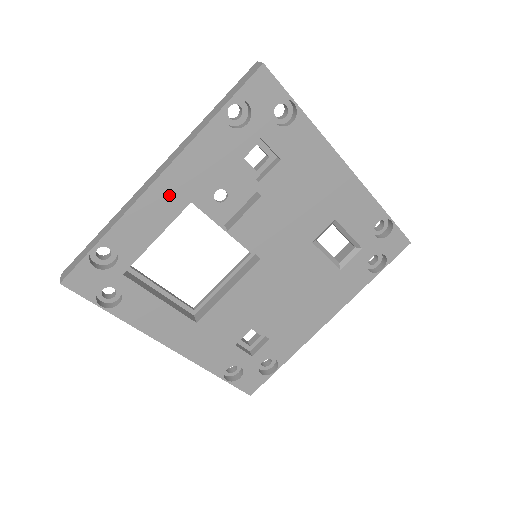
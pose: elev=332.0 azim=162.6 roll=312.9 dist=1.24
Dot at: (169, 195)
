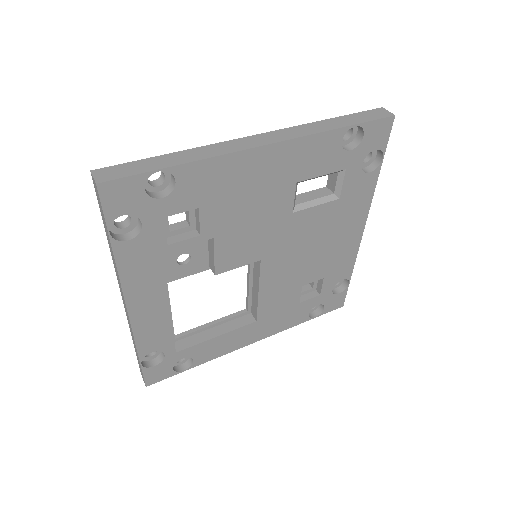
Dot at: (147, 305)
